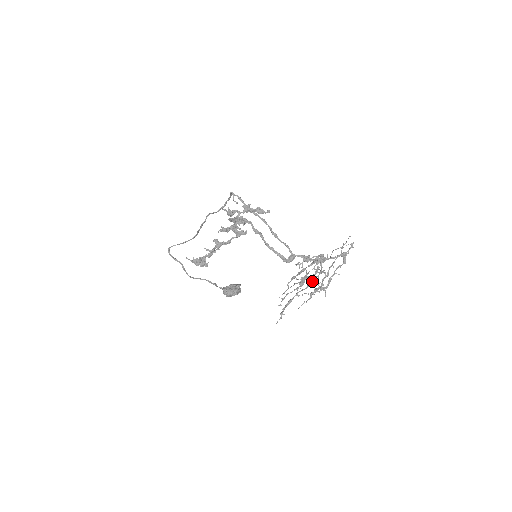
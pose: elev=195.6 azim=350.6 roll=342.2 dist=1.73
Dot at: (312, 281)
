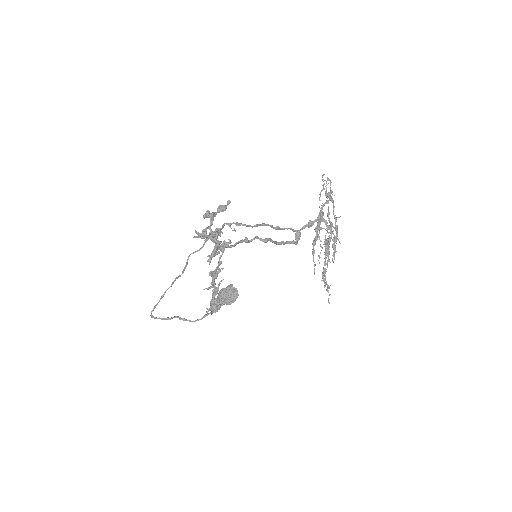
Dot at: occluded
